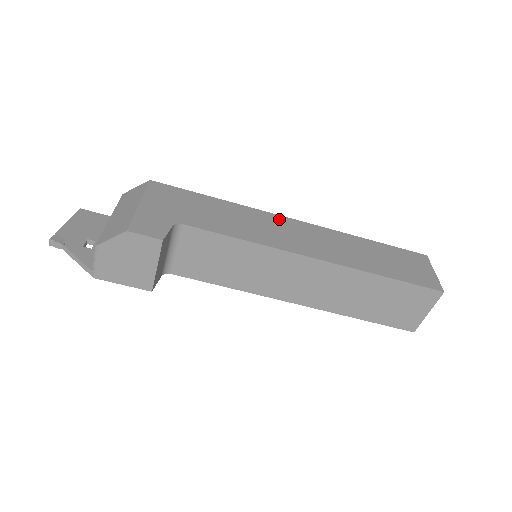
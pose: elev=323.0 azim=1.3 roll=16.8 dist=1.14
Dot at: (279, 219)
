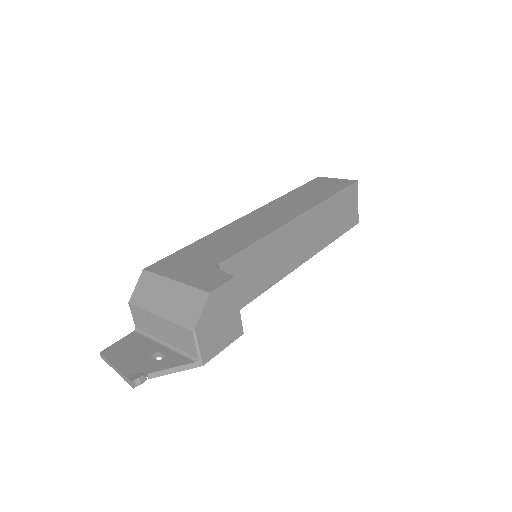
Dot at: (243, 220)
